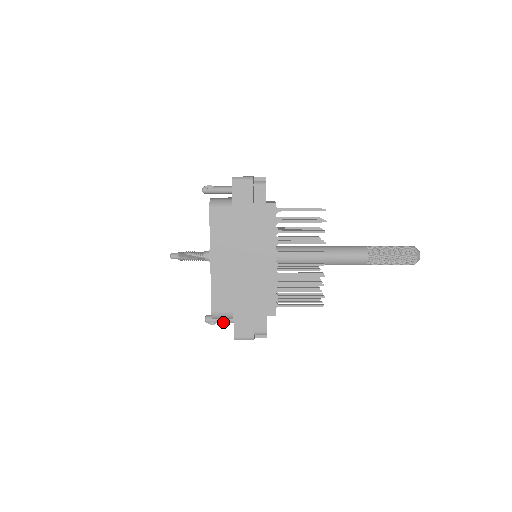
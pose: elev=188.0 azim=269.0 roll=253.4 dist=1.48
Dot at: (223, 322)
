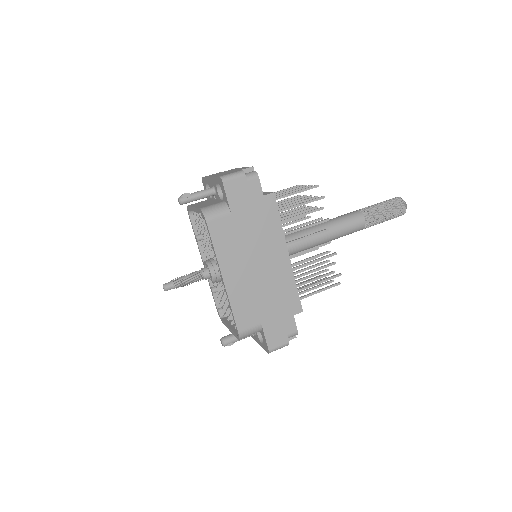
Dot at: (242, 338)
